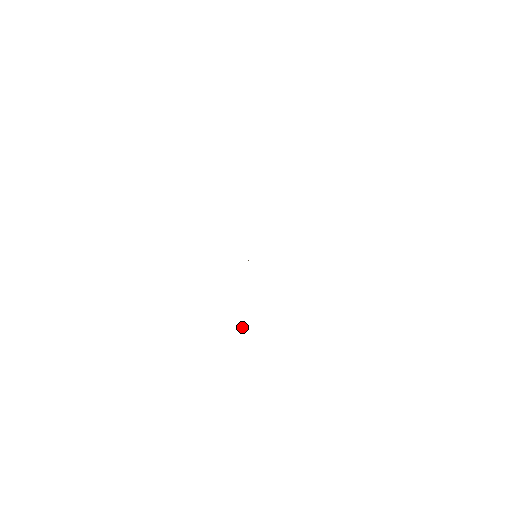
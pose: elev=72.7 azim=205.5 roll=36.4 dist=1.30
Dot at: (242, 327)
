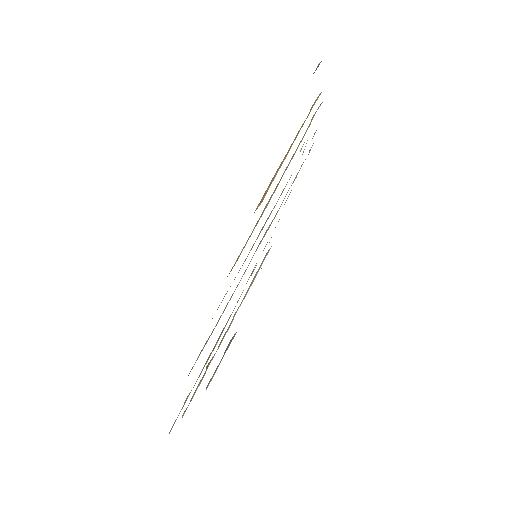
Dot at: (220, 317)
